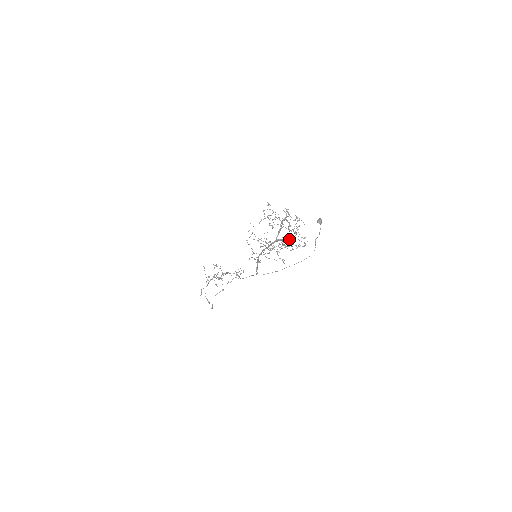
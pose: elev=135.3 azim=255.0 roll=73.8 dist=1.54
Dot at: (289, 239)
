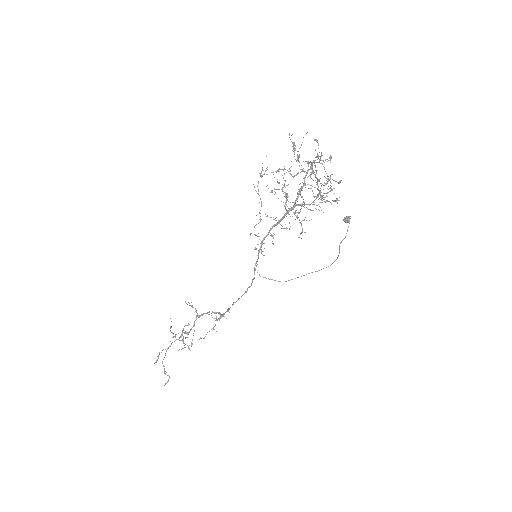
Dot at: occluded
